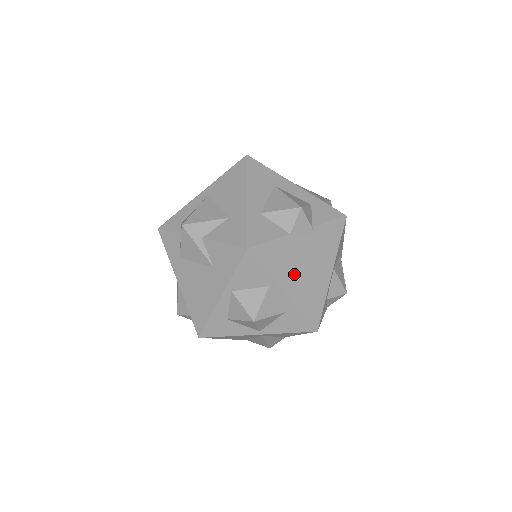
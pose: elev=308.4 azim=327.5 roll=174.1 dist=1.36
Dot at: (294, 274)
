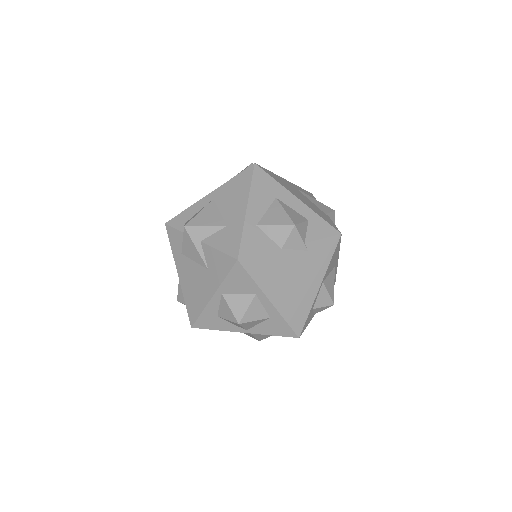
Dot at: (281, 285)
